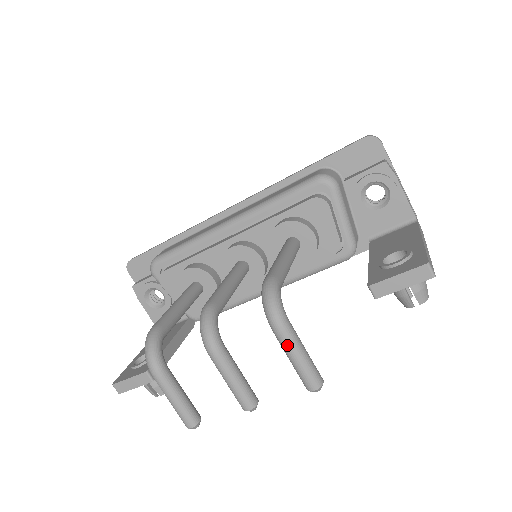
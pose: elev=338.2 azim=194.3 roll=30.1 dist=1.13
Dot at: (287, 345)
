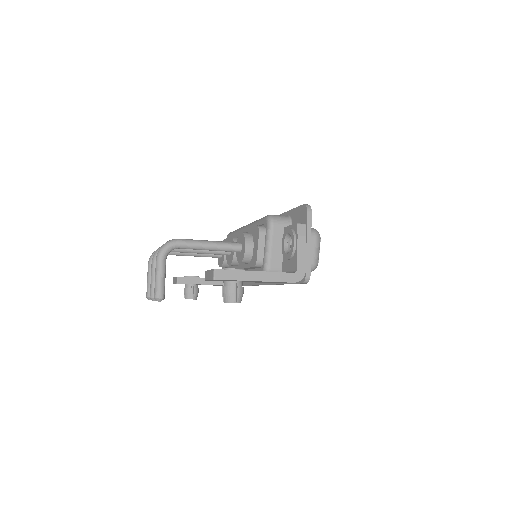
Dot at: (156, 268)
